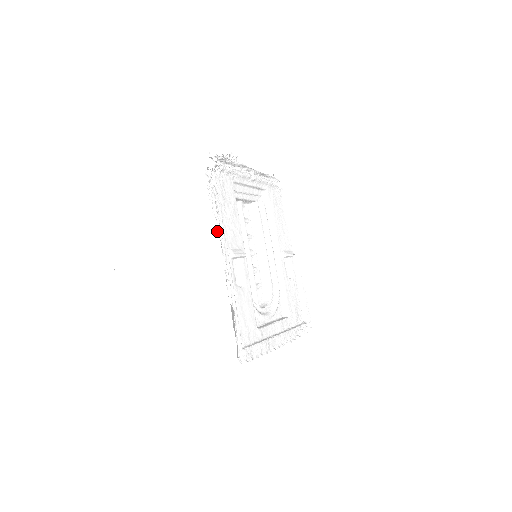
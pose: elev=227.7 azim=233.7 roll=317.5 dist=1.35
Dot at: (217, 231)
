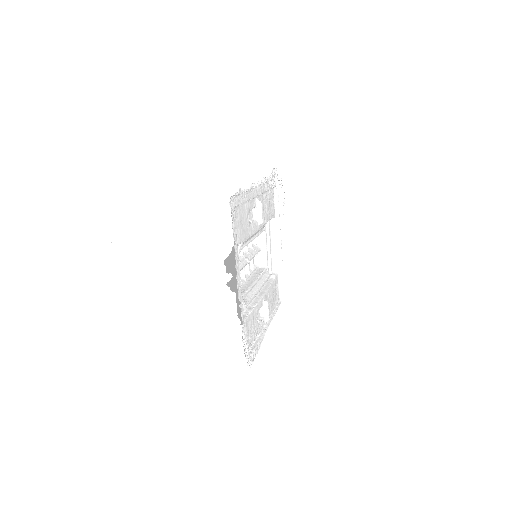
Dot at: (267, 176)
